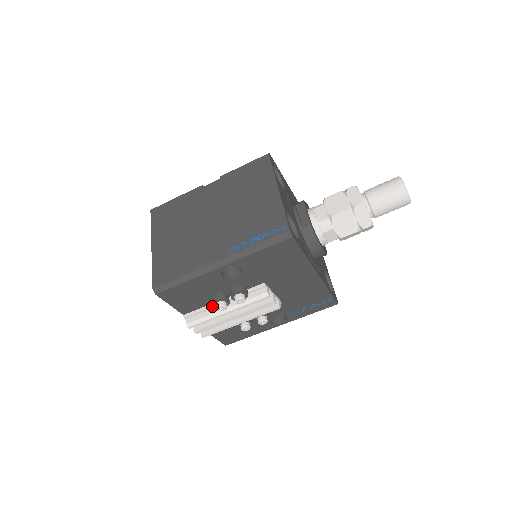
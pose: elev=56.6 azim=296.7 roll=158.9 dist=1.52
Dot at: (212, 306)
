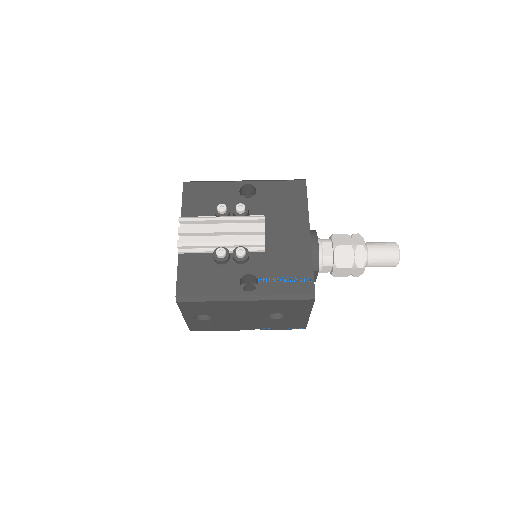
Dot at: (211, 216)
